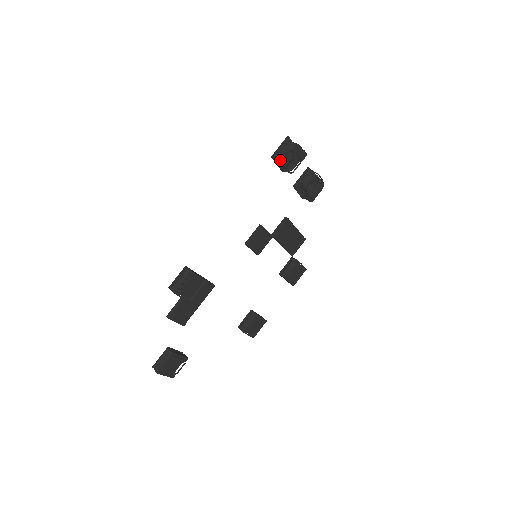
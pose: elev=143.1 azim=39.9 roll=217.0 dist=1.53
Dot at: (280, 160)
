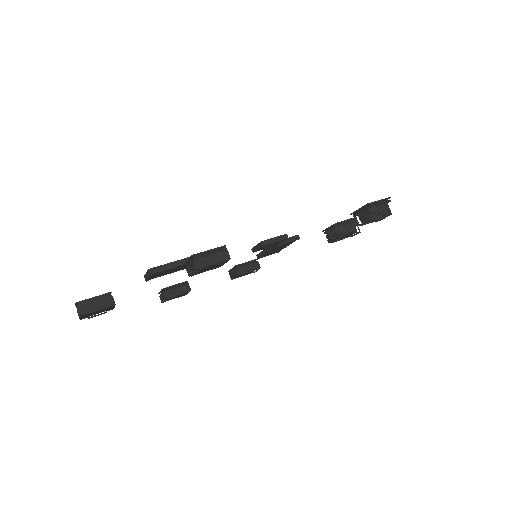
Dot at: (370, 213)
